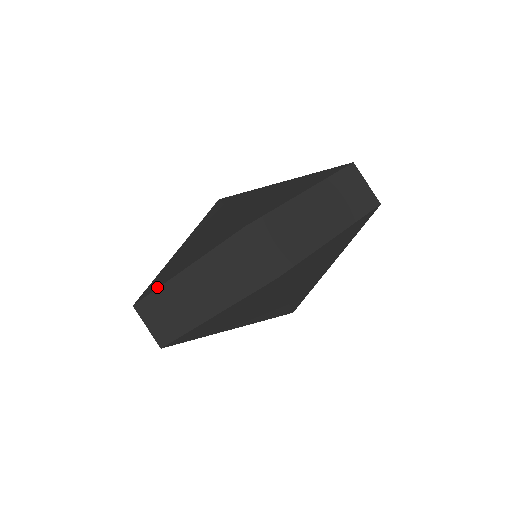
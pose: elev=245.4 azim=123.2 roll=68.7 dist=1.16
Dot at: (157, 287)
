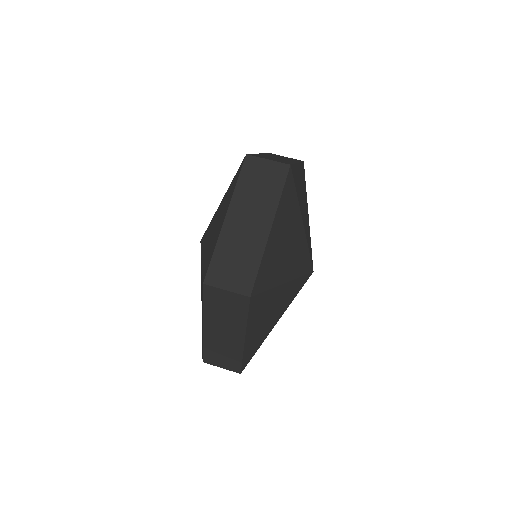
Dot at: occluded
